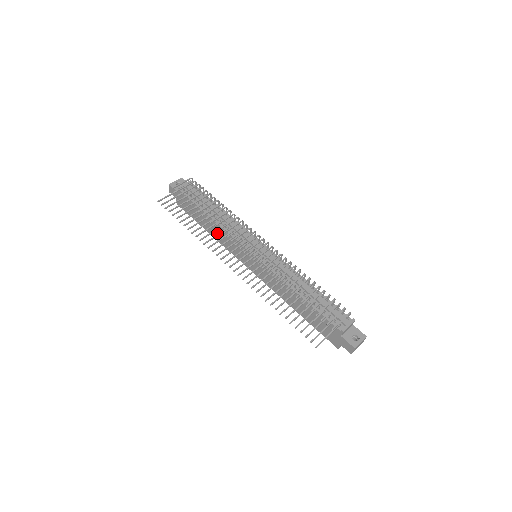
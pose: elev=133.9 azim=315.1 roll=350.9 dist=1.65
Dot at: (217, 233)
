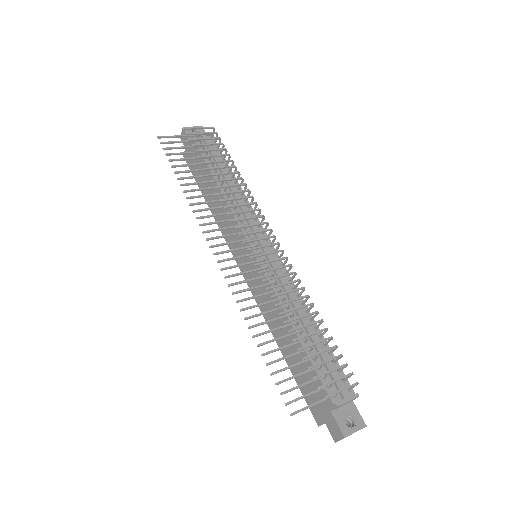
Dot at: occluded
